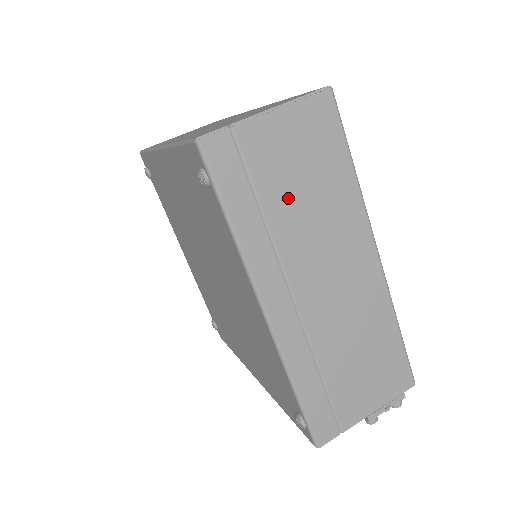
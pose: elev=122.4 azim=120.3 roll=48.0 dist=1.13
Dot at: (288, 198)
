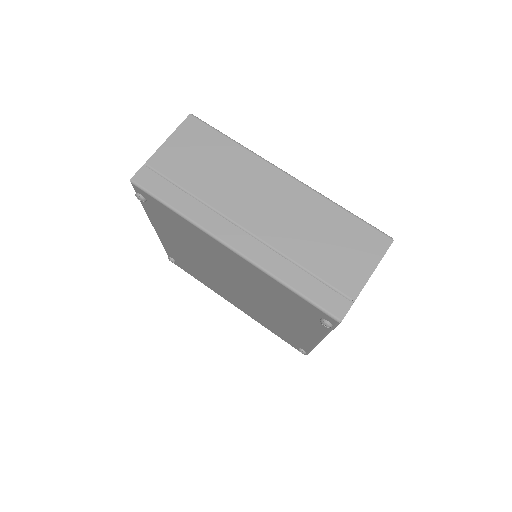
Dot at: occluded
